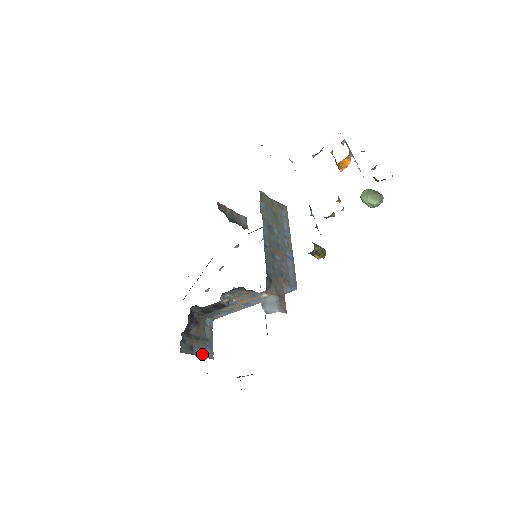
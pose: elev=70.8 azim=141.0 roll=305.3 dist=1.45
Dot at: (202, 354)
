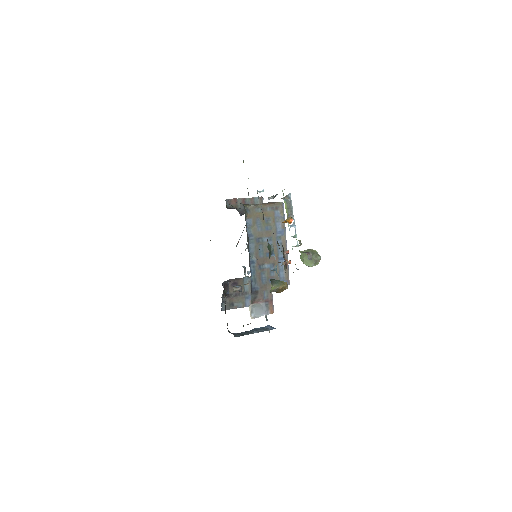
Dot at: (242, 306)
